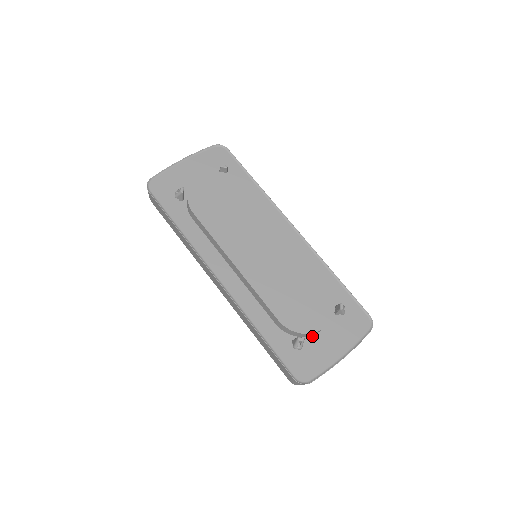
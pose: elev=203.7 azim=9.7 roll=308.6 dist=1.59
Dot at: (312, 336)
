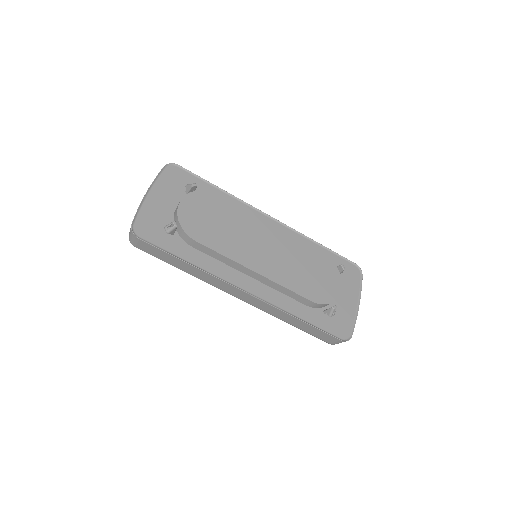
Dot at: occluded
